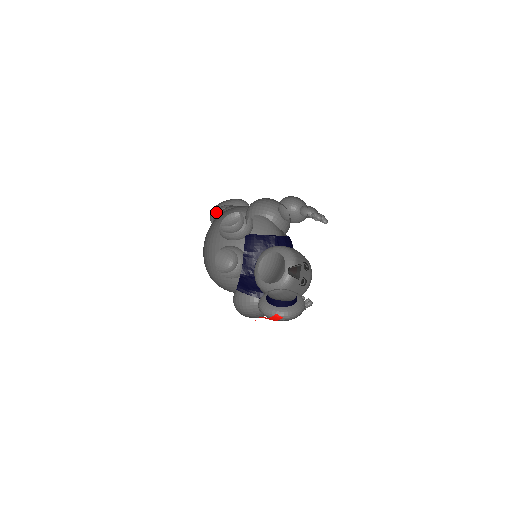
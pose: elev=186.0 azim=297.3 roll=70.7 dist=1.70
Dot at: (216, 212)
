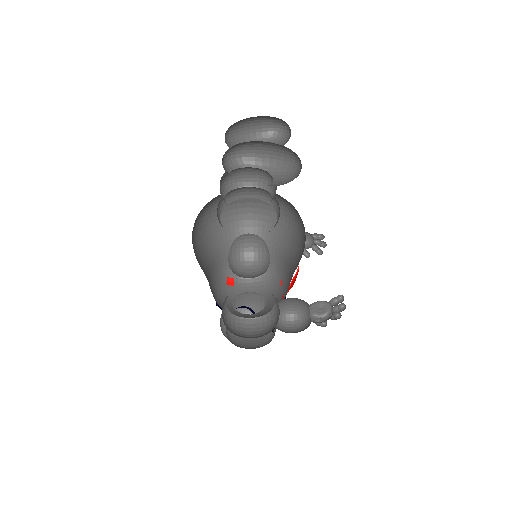
Dot at: occluded
